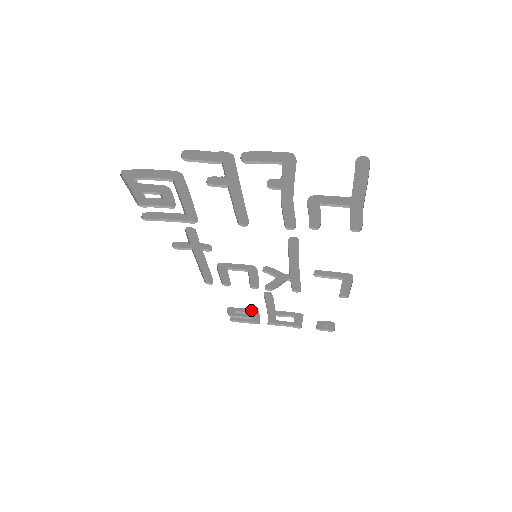
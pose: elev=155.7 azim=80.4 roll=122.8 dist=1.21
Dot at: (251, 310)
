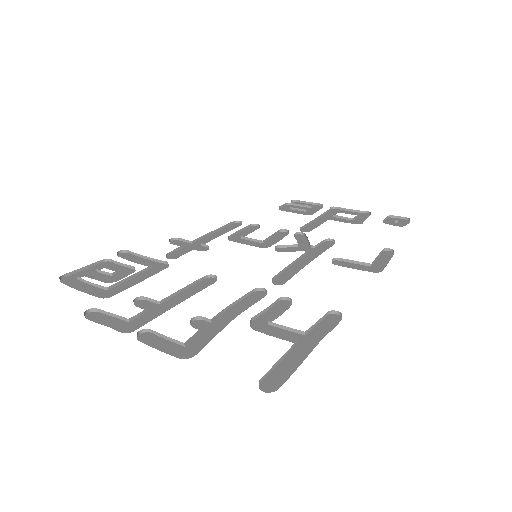
Dot at: (304, 211)
